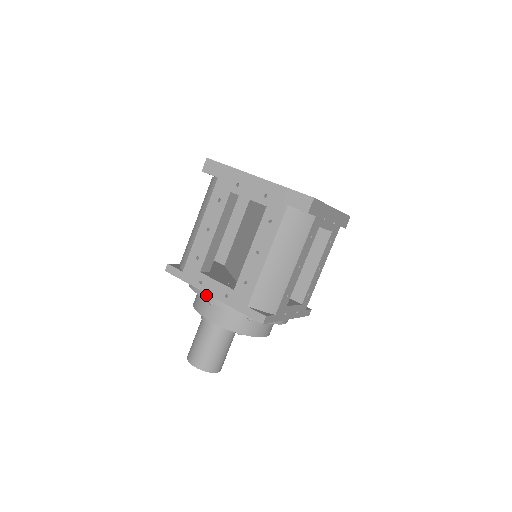
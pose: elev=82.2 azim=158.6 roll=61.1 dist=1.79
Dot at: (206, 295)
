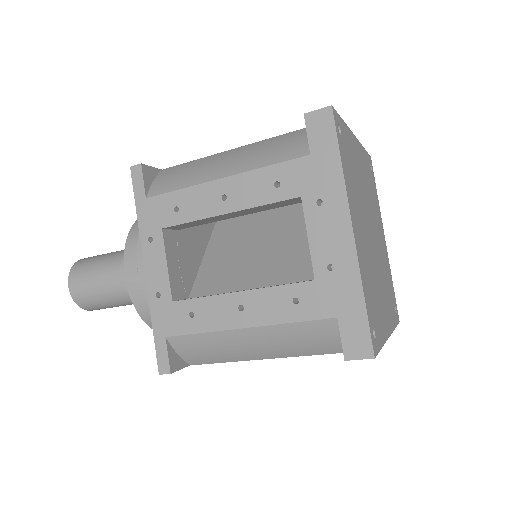
Dot at: (143, 257)
